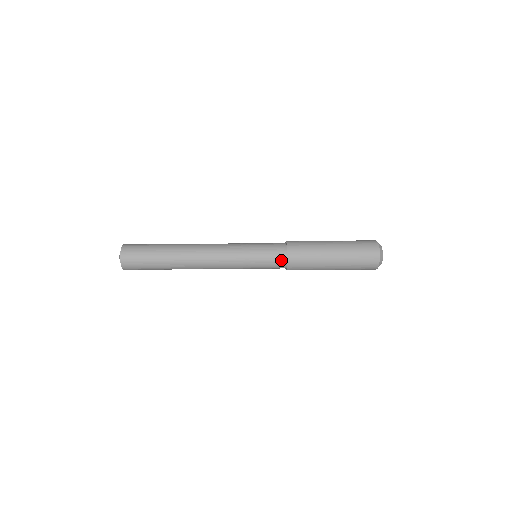
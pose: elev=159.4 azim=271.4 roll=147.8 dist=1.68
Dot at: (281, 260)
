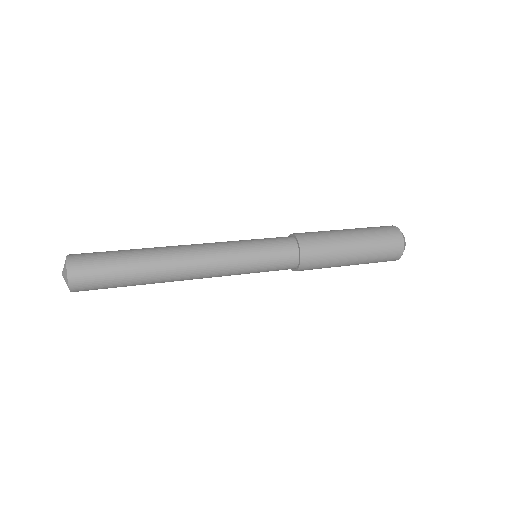
Dot at: (290, 266)
